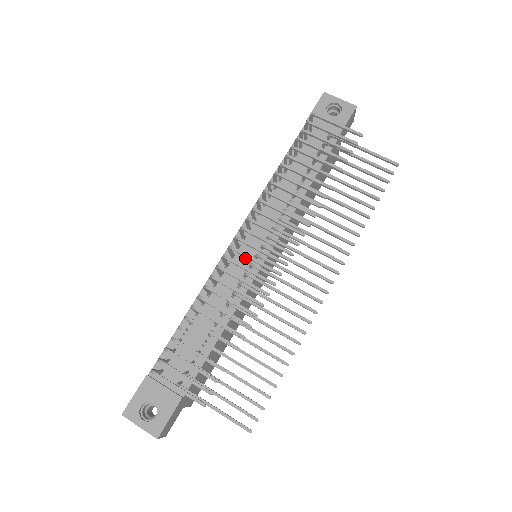
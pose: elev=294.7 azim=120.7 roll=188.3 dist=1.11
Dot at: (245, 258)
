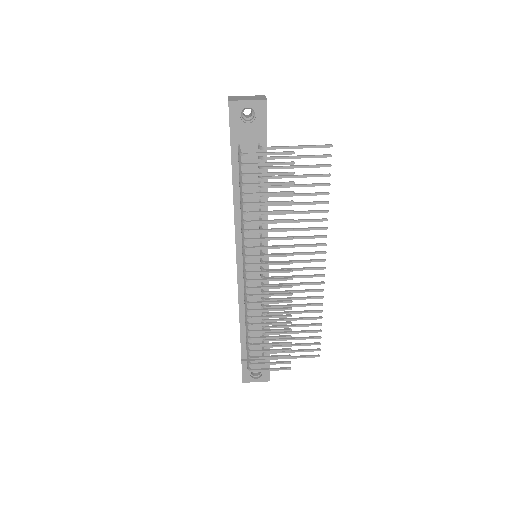
Dot at: occluded
